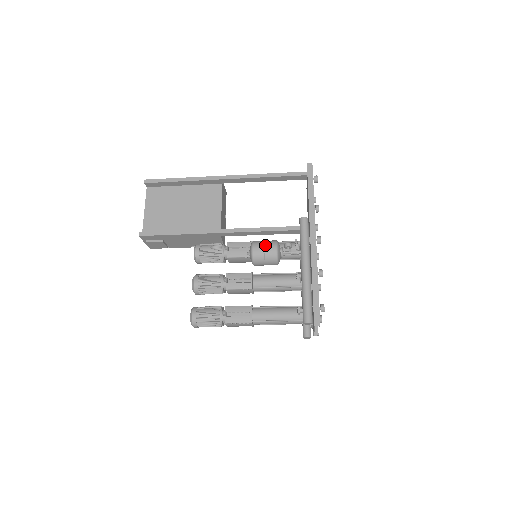
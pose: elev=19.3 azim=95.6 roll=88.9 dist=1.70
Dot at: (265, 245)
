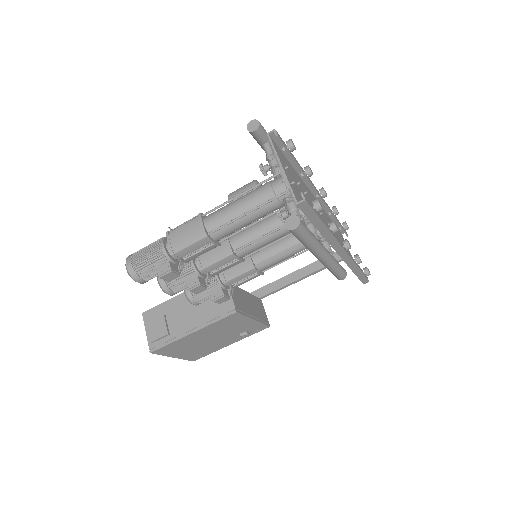
Dot at: occluded
